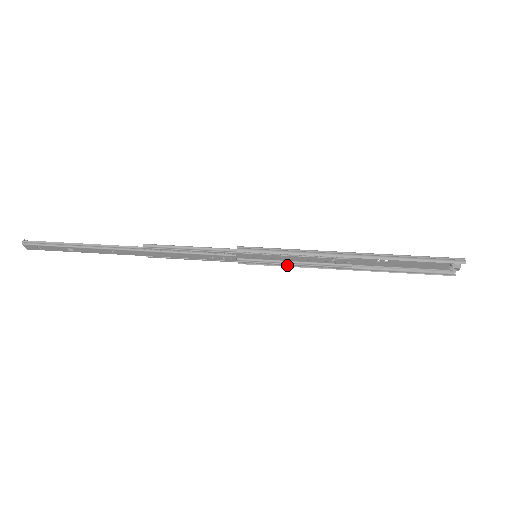
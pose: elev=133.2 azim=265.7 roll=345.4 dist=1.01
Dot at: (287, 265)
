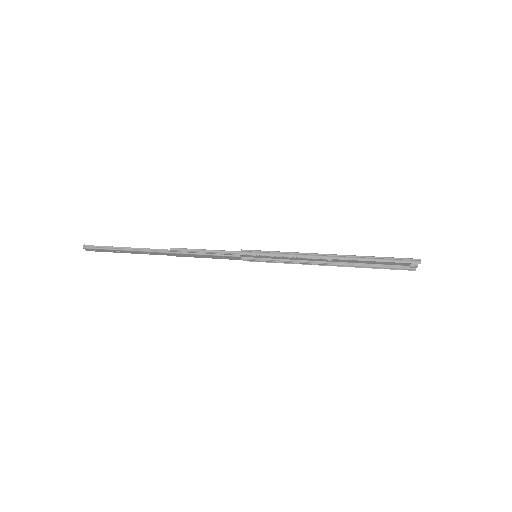
Dot at: (281, 262)
